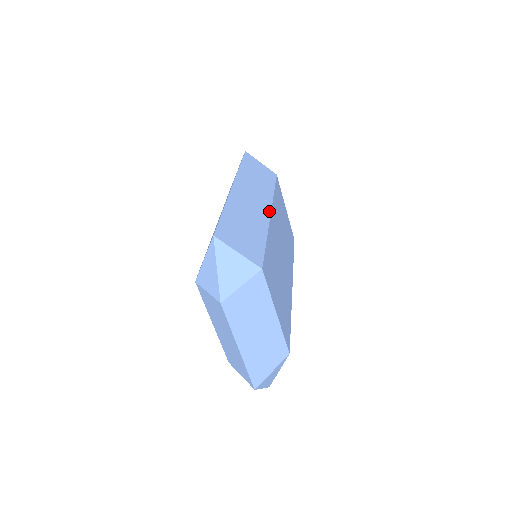
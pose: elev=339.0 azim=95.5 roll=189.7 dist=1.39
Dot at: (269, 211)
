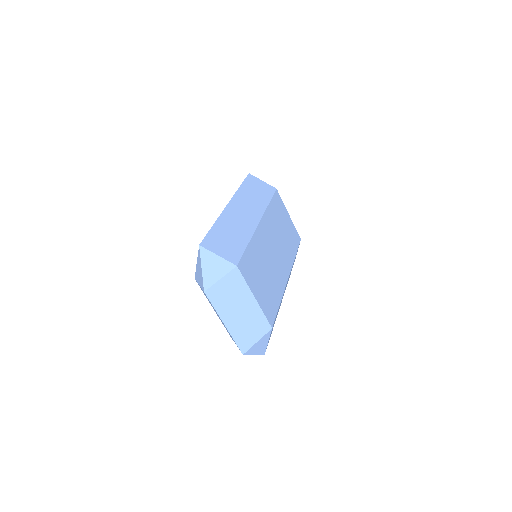
Dot at: (258, 221)
